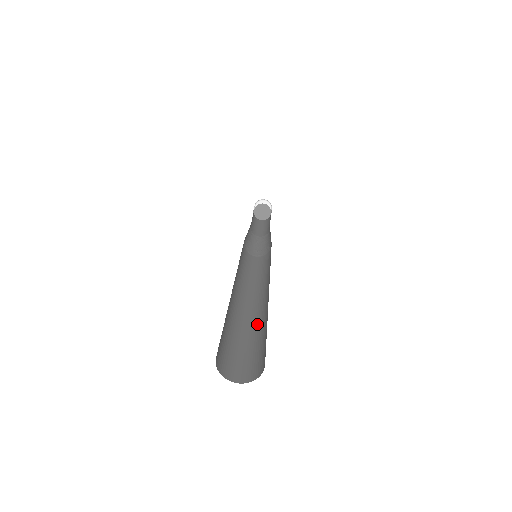
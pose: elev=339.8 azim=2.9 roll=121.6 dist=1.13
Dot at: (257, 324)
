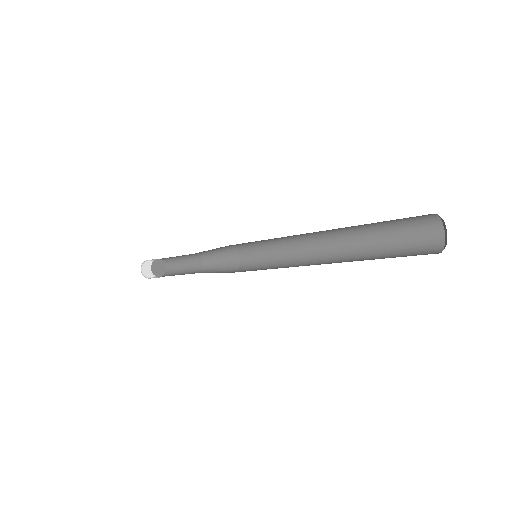
Dot at: occluded
